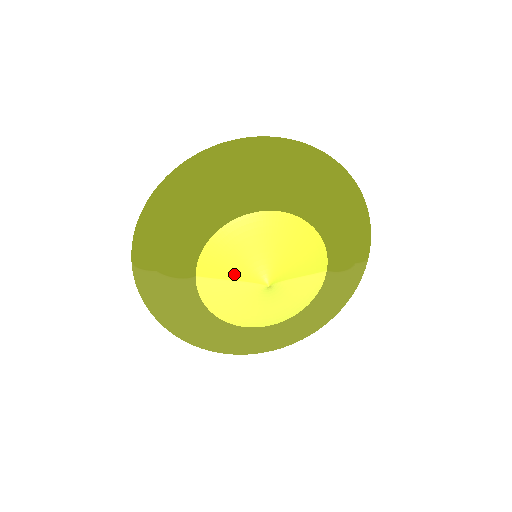
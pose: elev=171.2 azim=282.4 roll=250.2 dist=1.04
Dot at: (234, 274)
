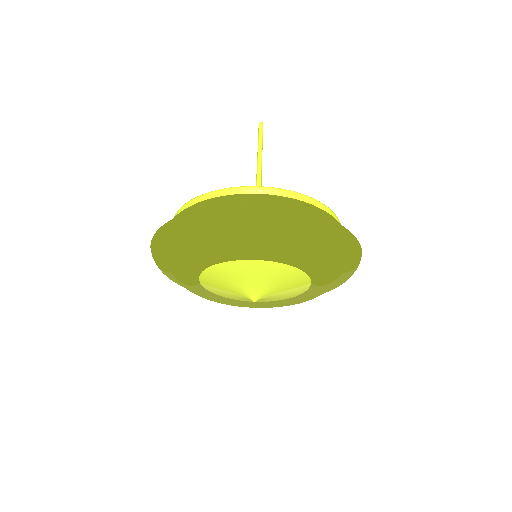
Dot at: (228, 289)
